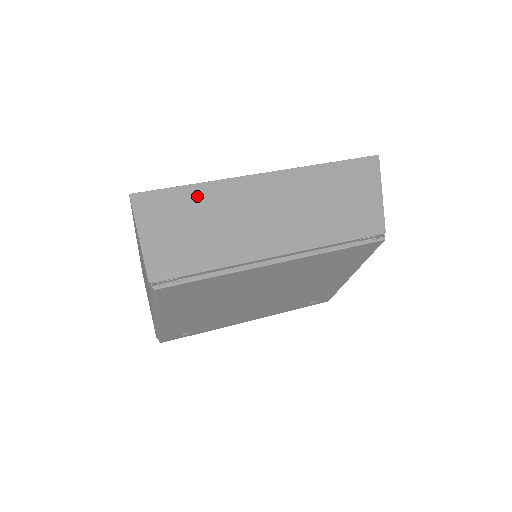
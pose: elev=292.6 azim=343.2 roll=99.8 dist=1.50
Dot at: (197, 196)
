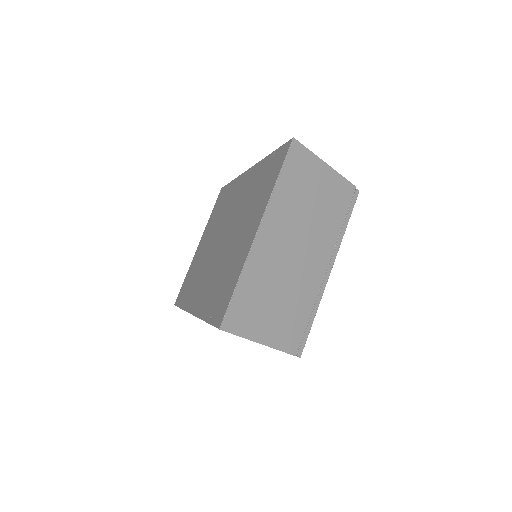
Dot at: occluded
